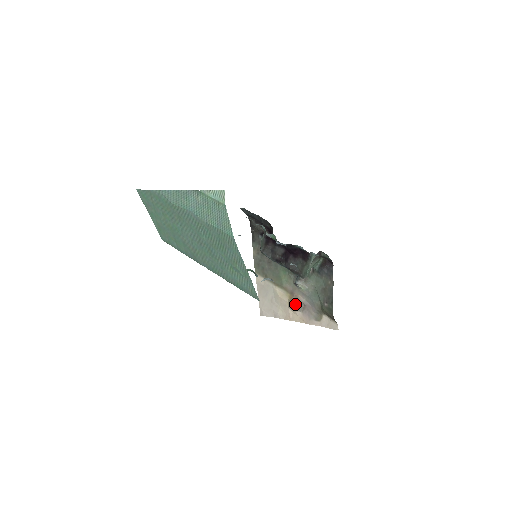
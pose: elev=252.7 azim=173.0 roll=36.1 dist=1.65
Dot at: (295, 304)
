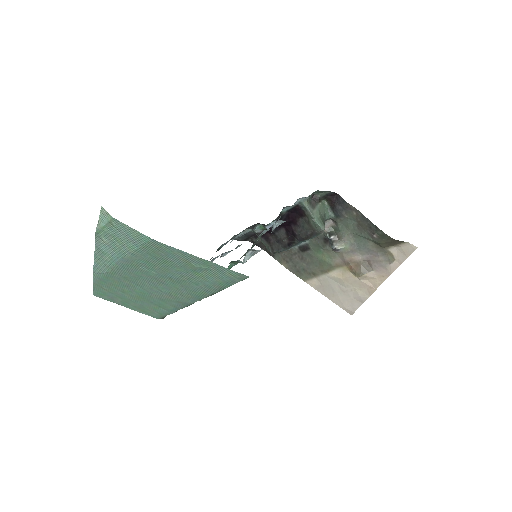
Dot at: (358, 269)
